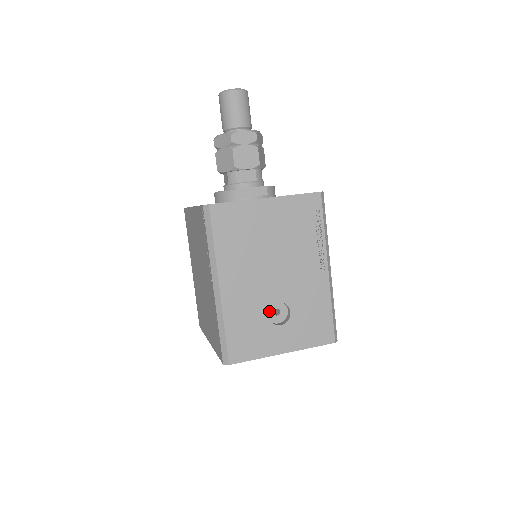
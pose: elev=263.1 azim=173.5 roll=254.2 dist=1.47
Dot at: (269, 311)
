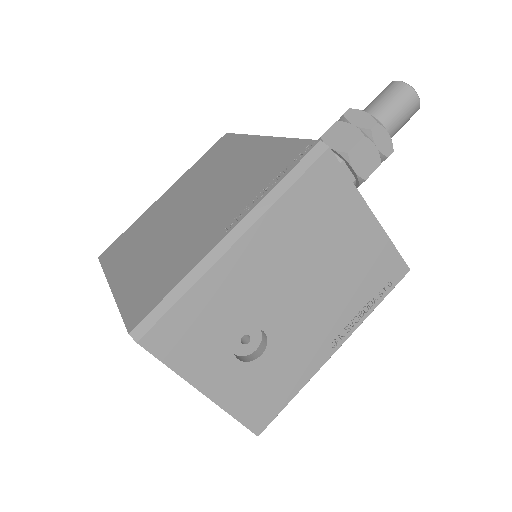
Dot at: occluded
